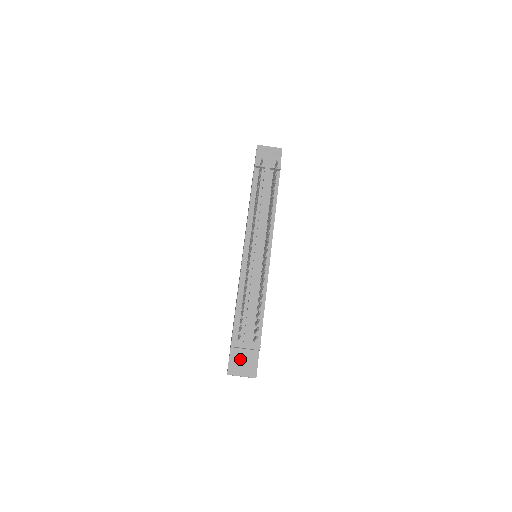
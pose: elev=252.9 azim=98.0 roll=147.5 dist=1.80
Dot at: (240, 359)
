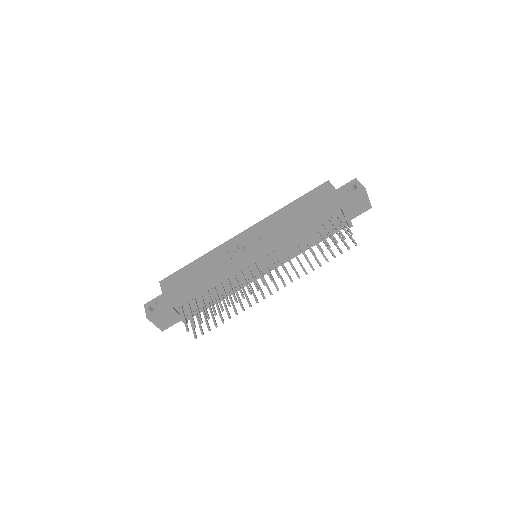
Dot at: (166, 315)
